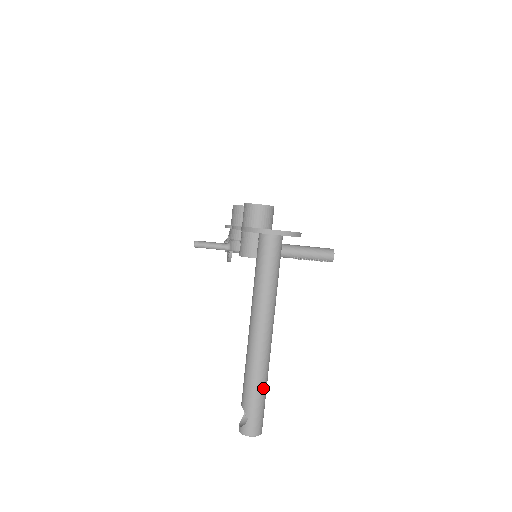
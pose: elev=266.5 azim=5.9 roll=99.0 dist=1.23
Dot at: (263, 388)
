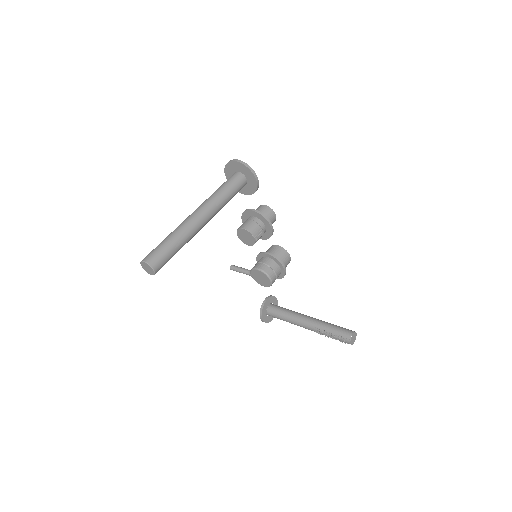
Dot at: (174, 239)
